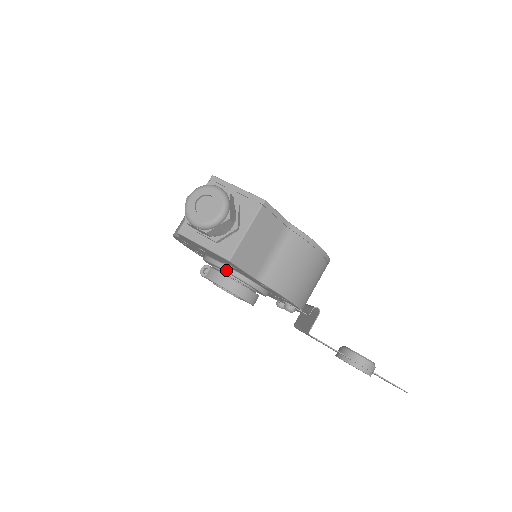
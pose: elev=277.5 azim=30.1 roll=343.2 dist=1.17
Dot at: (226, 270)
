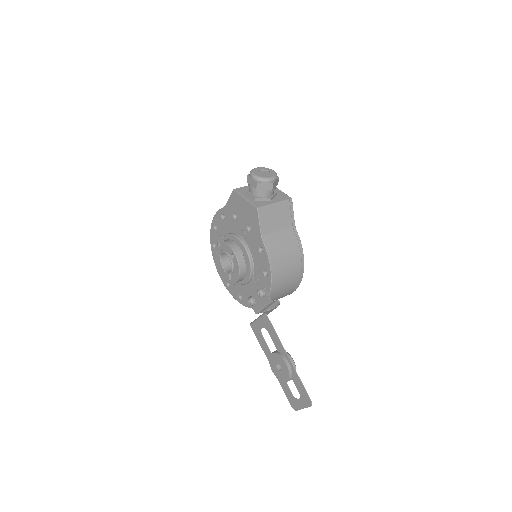
Dot at: (239, 239)
